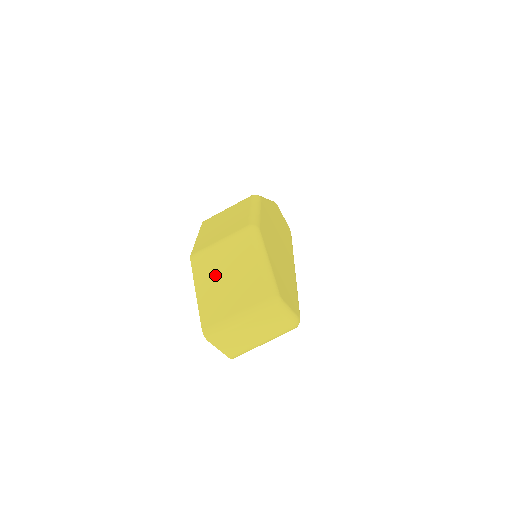
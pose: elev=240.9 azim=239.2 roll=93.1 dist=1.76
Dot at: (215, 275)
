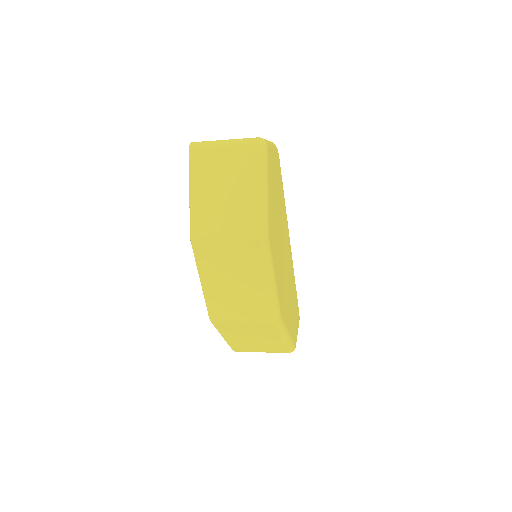
Dot at: (240, 335)
